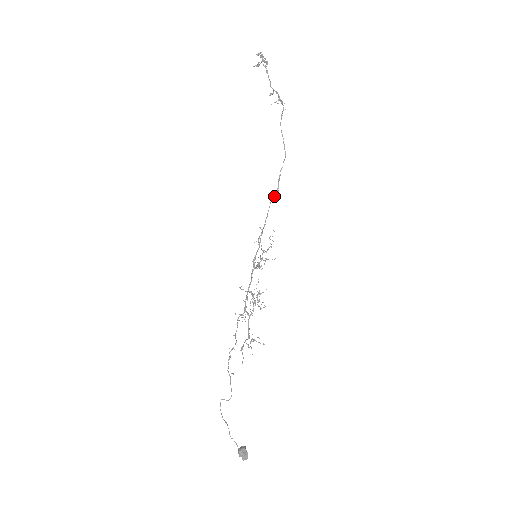
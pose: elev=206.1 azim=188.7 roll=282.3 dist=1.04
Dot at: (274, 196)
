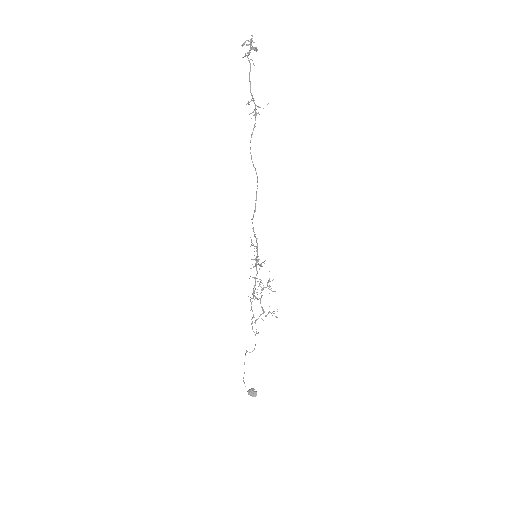
Dot at: occluded
